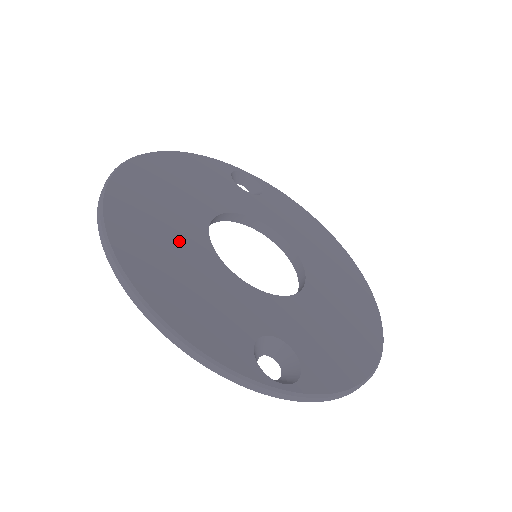
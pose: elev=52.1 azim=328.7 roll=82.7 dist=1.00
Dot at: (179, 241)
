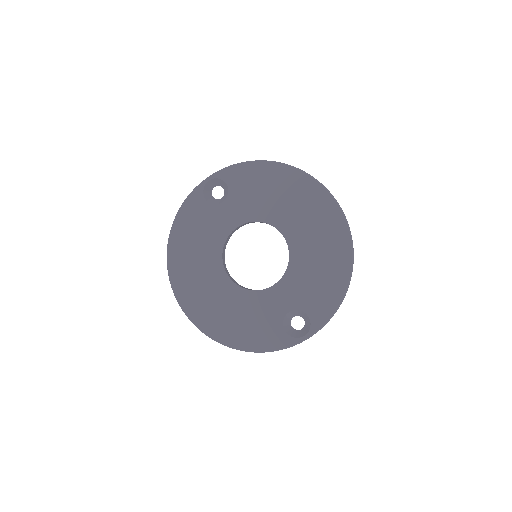
Dot at: (222, 299)
